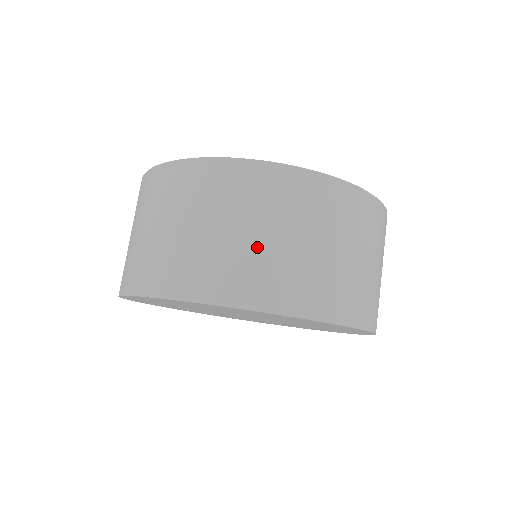
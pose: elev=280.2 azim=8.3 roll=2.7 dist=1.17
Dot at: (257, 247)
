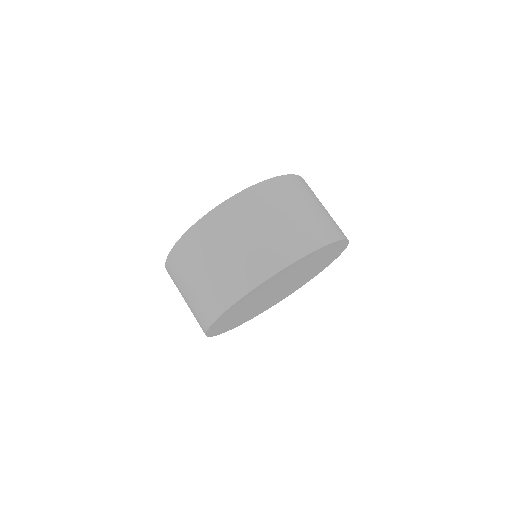
Dot at: (300, 218)
